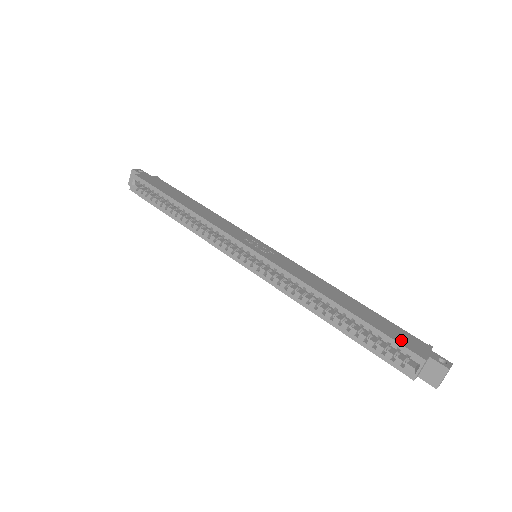
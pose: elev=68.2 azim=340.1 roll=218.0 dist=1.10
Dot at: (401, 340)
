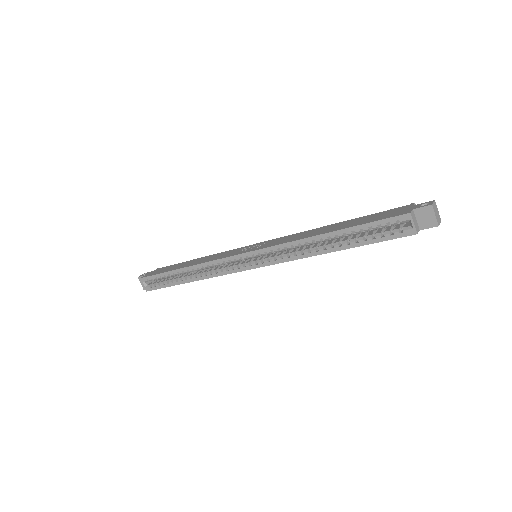
Dot at: (386, 217)
